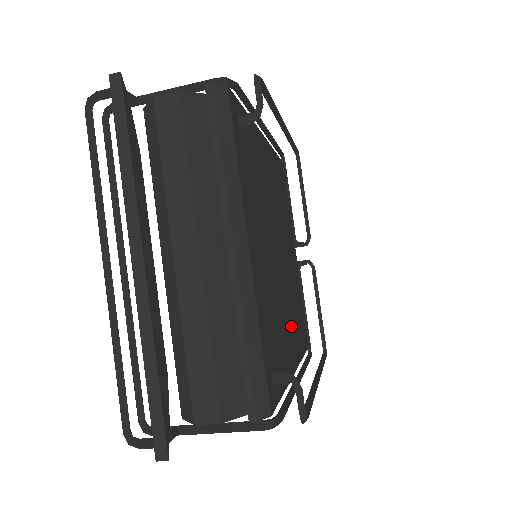
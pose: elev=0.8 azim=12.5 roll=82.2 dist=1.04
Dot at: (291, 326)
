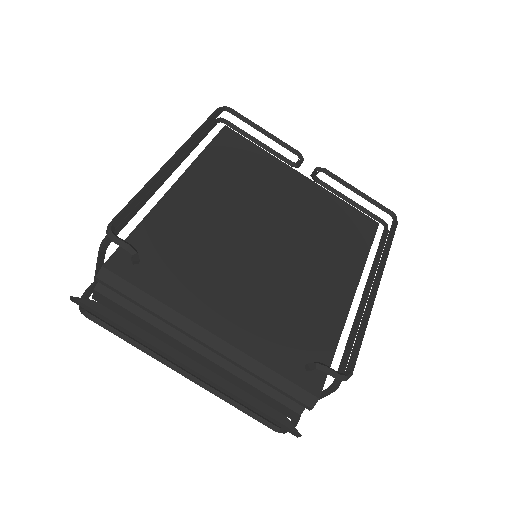
Dot at: (325, 270)
